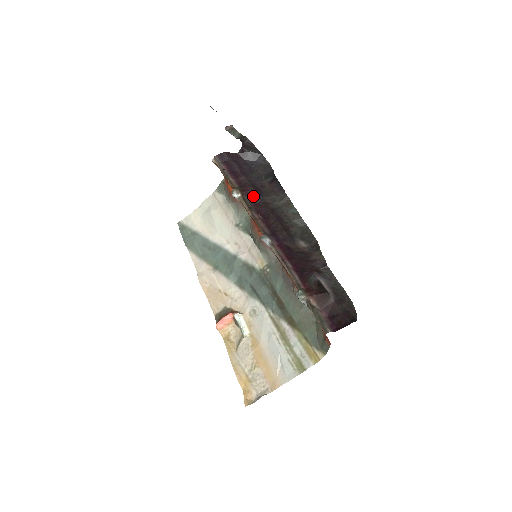
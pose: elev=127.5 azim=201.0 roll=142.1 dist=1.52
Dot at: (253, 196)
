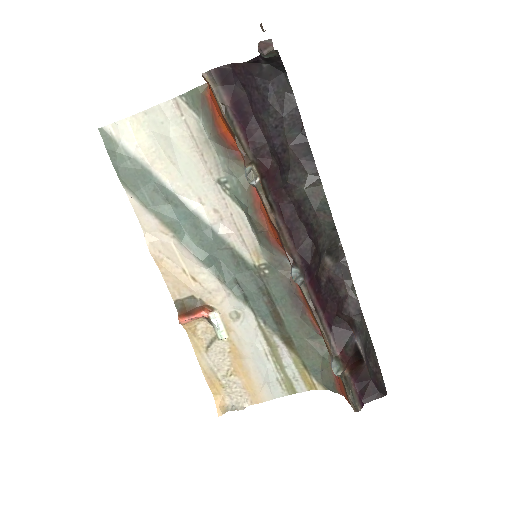
Dot at: (274, 178)
